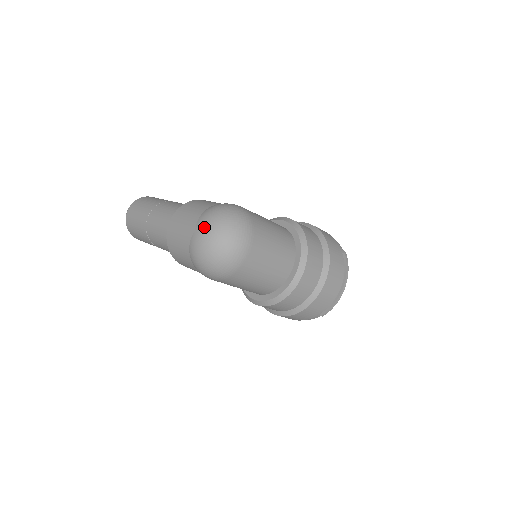
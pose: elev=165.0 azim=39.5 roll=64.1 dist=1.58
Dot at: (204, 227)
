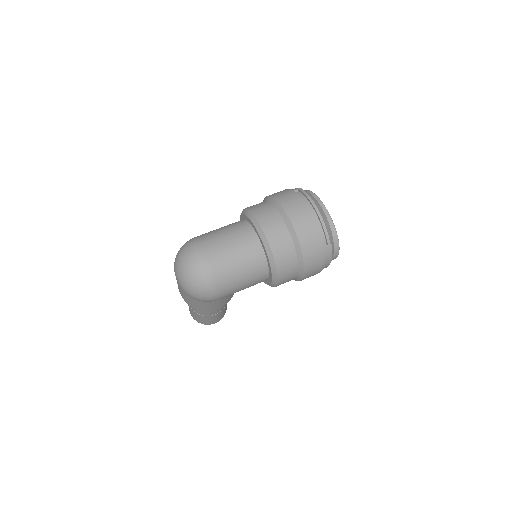
Dot at: (175, 273)
